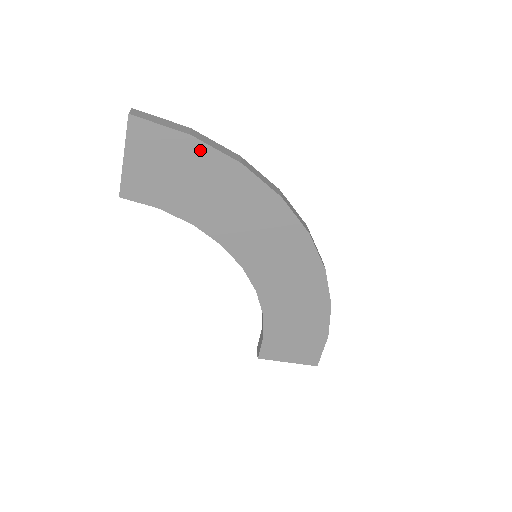
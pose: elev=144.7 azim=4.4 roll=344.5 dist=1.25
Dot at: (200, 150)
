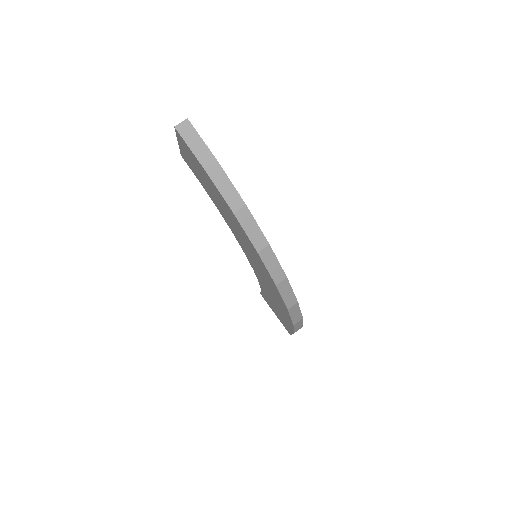
Dot at: (212, 182)
